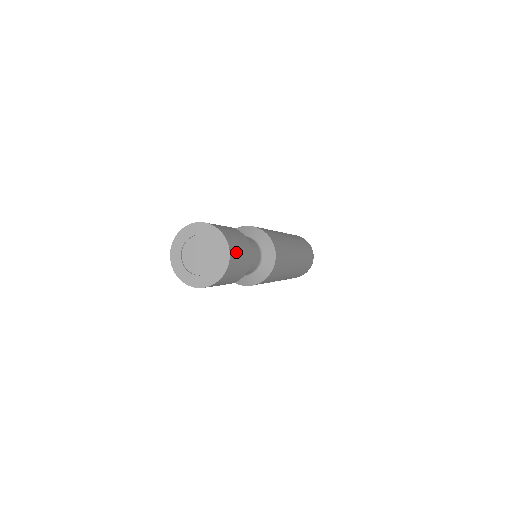
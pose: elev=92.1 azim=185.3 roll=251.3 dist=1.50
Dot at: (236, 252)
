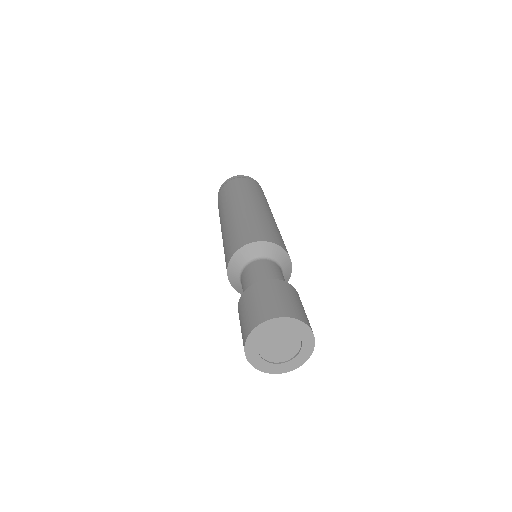
Dot at: occluded
